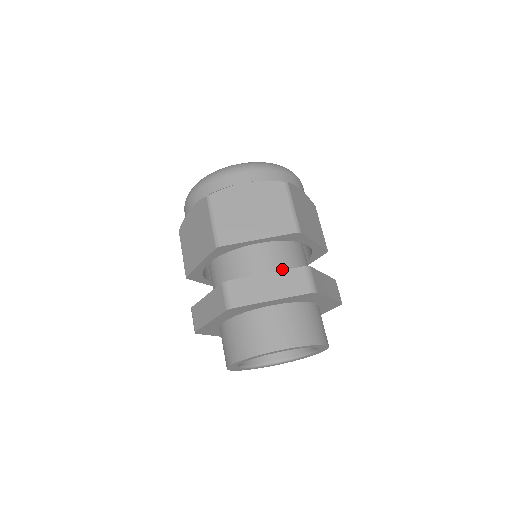
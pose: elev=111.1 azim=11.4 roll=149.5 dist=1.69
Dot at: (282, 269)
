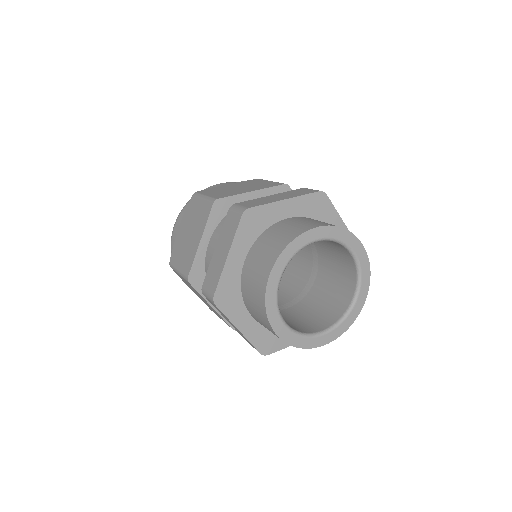
Dot at: occluded
